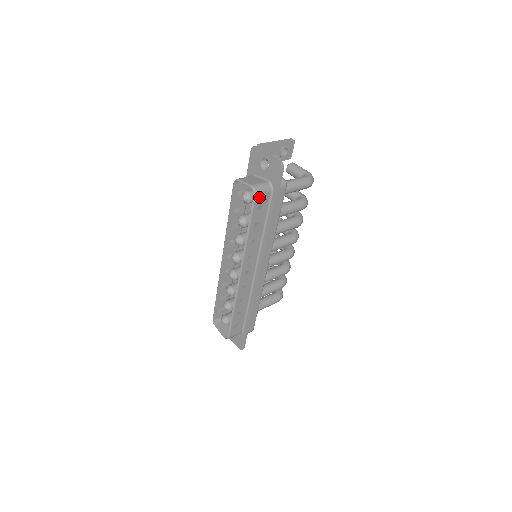
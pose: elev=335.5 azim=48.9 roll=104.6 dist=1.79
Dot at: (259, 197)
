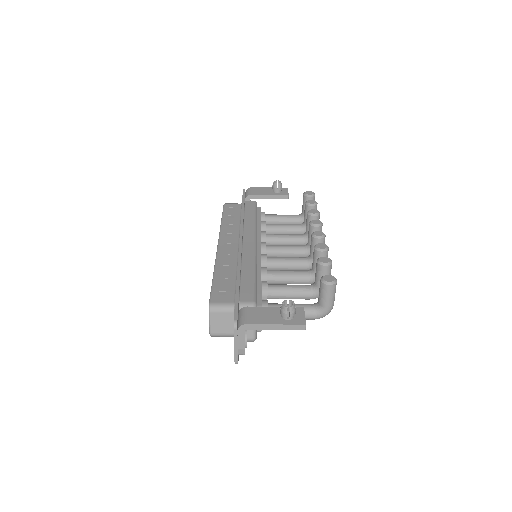
Dot at: occluded
